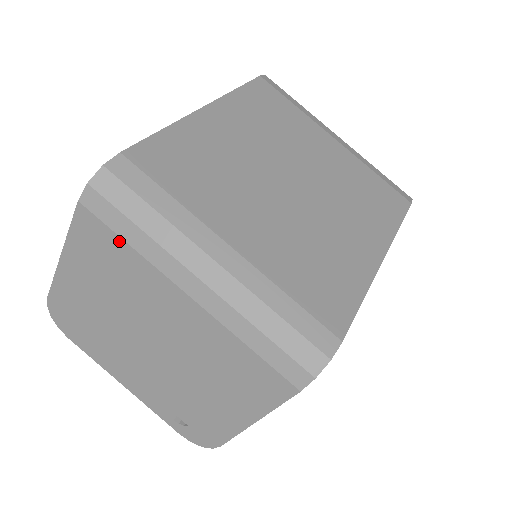
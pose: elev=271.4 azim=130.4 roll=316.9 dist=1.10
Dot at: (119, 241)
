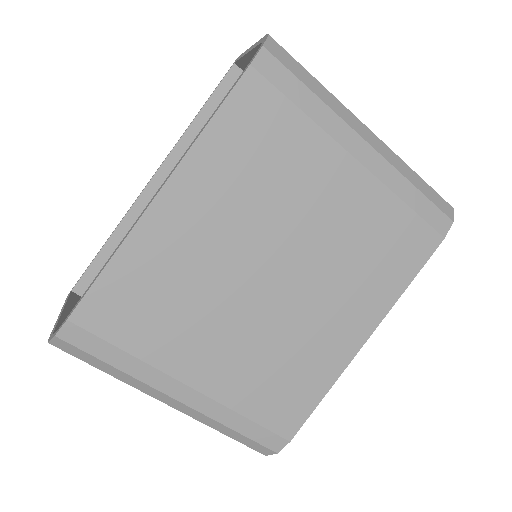
Dot at: occluded
